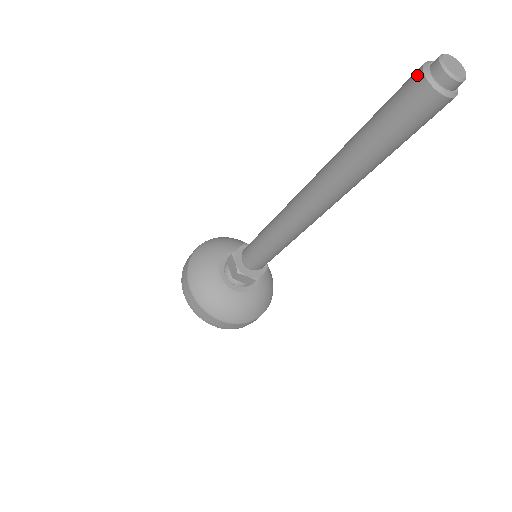
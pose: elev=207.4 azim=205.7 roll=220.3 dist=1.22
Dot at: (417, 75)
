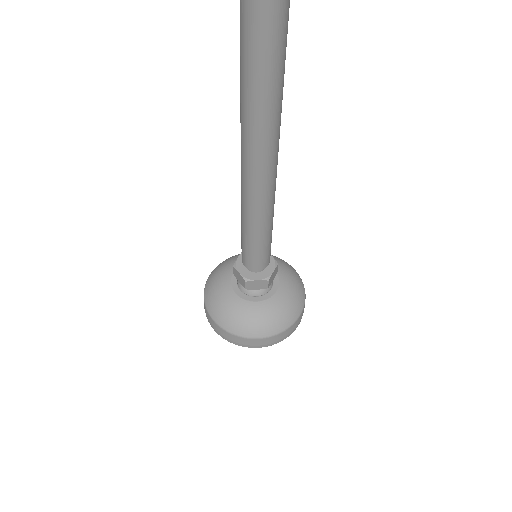
Dot at: out of frame
